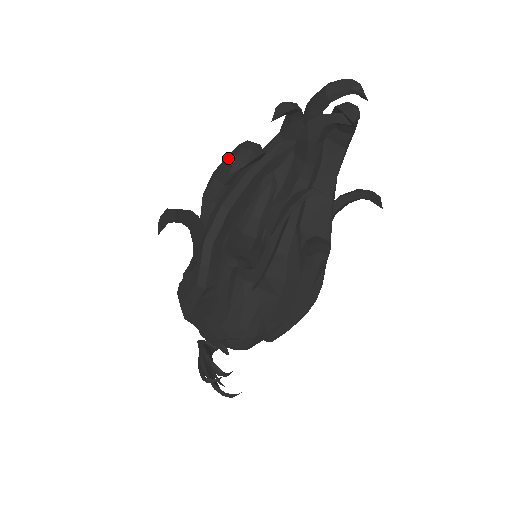
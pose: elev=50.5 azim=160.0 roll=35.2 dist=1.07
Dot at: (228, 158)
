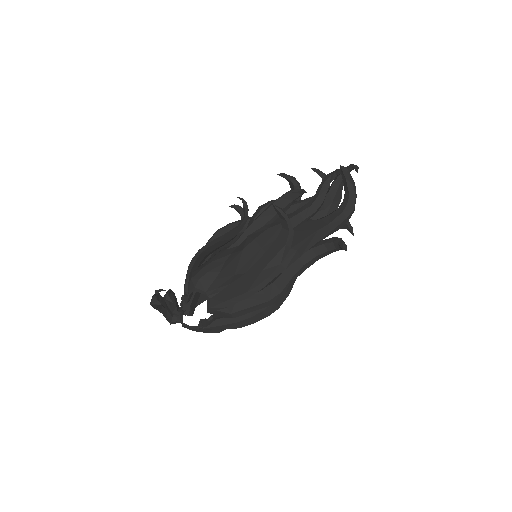
Dot at: occluded
